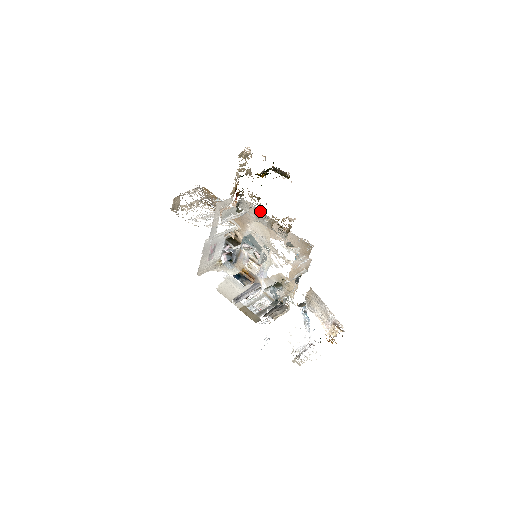
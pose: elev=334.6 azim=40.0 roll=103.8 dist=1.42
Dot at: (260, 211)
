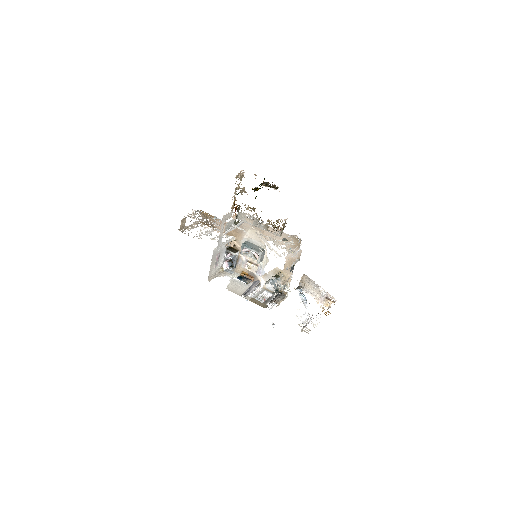
Dot at: (256, 218)
